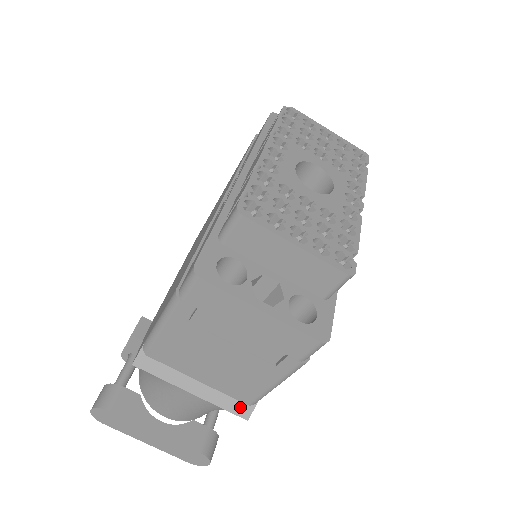
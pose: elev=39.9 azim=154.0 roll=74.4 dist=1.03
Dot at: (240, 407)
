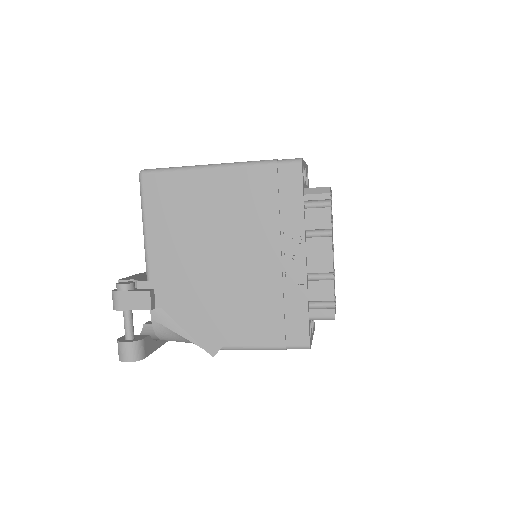
Dot at: occluded
